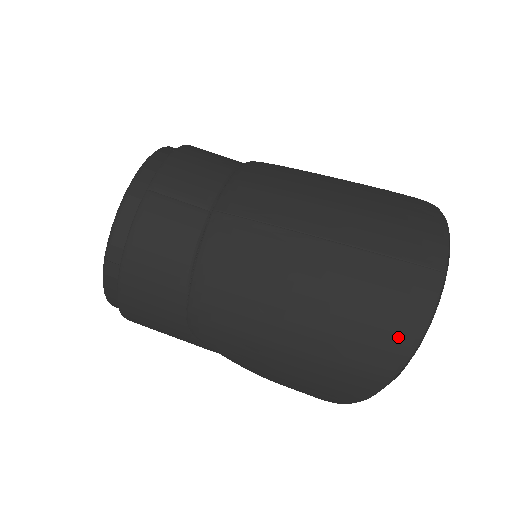
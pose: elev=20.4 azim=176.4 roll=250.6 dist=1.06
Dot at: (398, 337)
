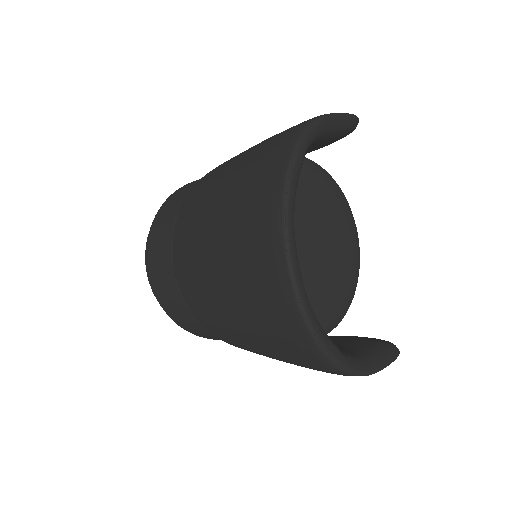
Dot at: (300, 344)
